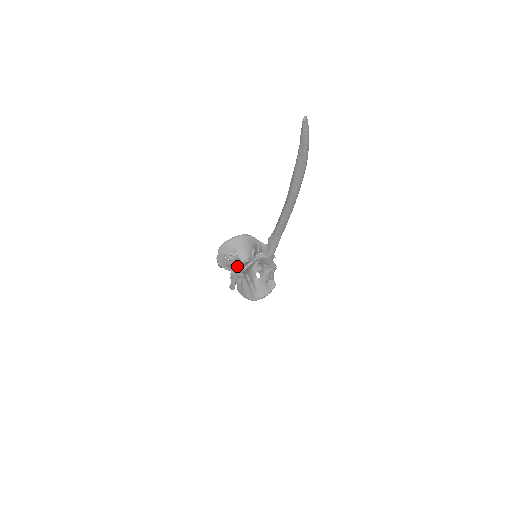
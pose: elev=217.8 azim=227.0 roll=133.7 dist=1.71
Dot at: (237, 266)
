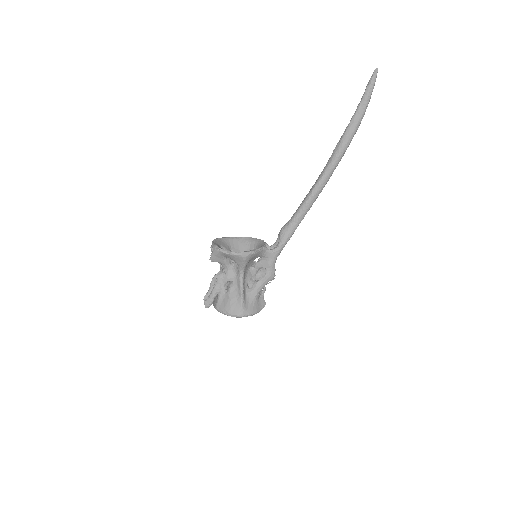
Dot at: occluded
